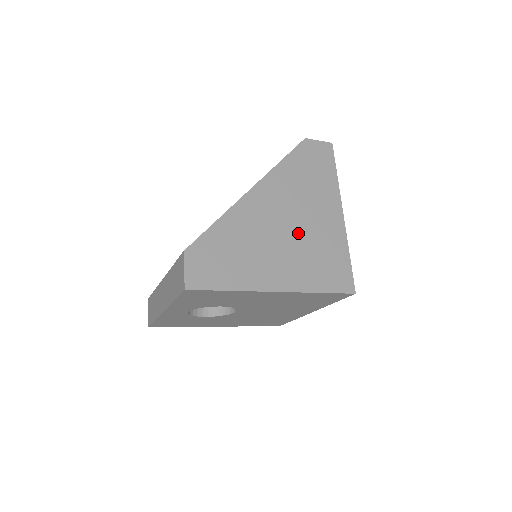
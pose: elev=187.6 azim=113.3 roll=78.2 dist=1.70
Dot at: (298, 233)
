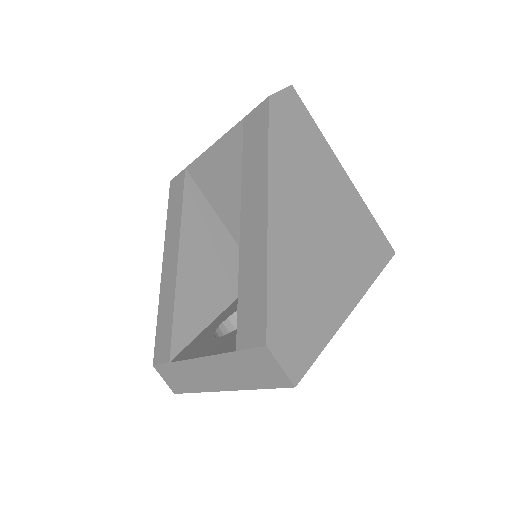
Dot at: (330, 228)
